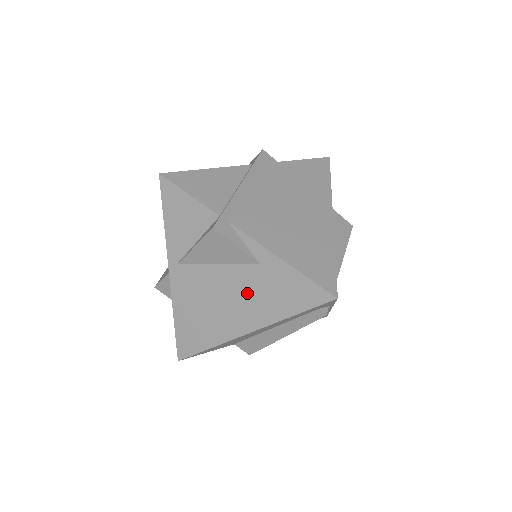
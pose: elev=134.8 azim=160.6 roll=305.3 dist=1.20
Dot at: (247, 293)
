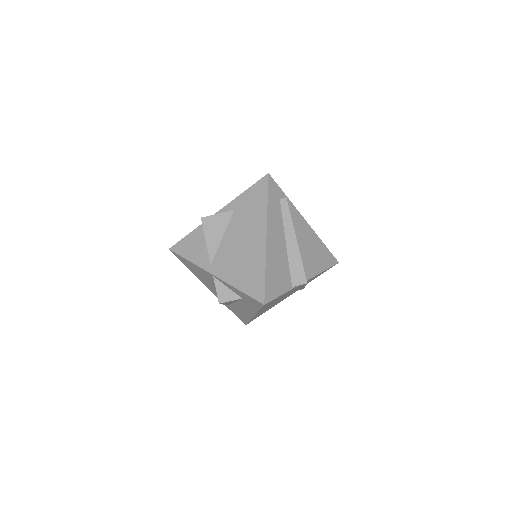
Dot at: (245, 225)
